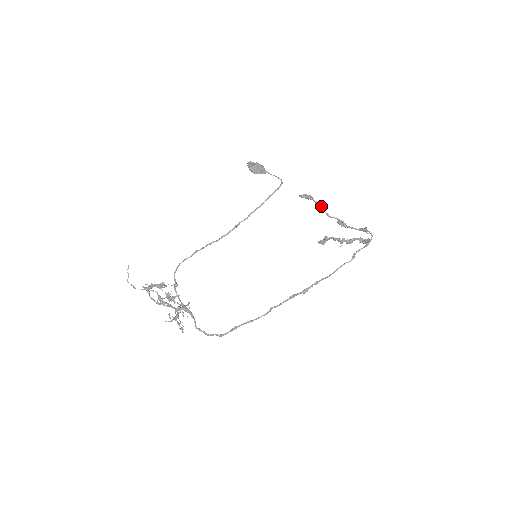
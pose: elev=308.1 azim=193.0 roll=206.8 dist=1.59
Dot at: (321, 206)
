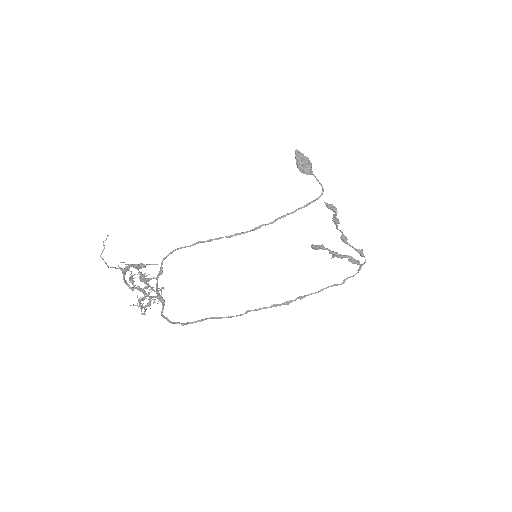
Dot at: (338, 219)
